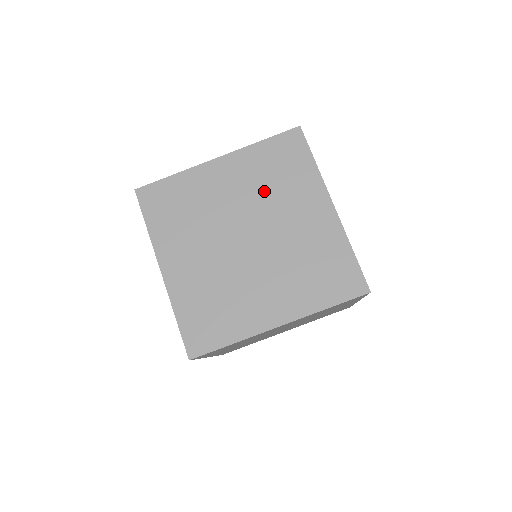
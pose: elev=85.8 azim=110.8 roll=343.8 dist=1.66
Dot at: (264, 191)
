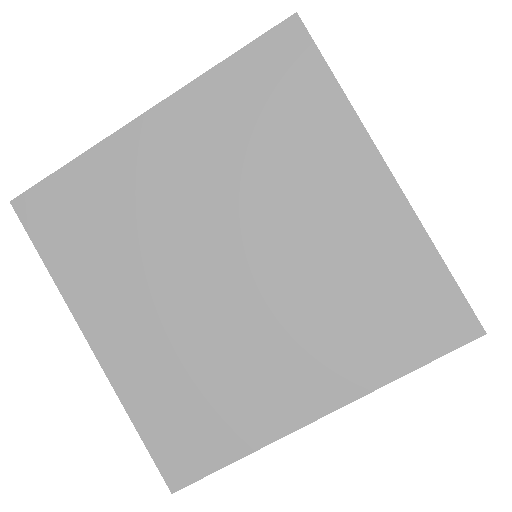
Dot at: (248, 164)
